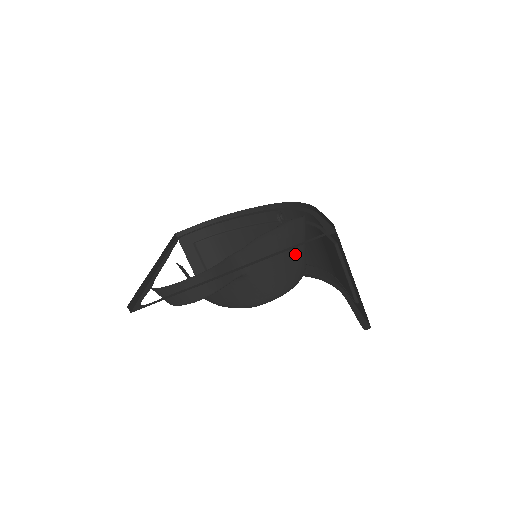
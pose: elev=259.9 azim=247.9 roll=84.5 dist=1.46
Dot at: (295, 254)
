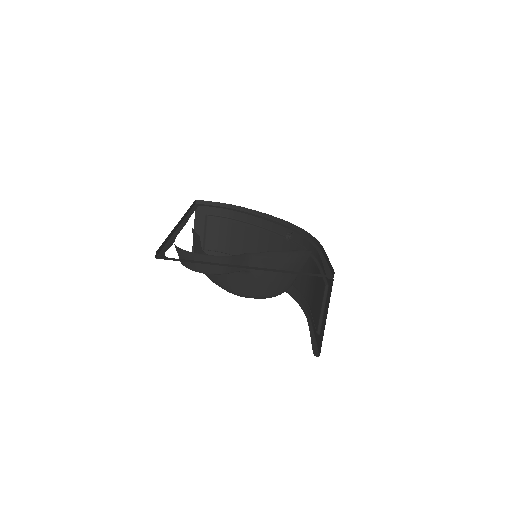
Dot at: (291, 274)
